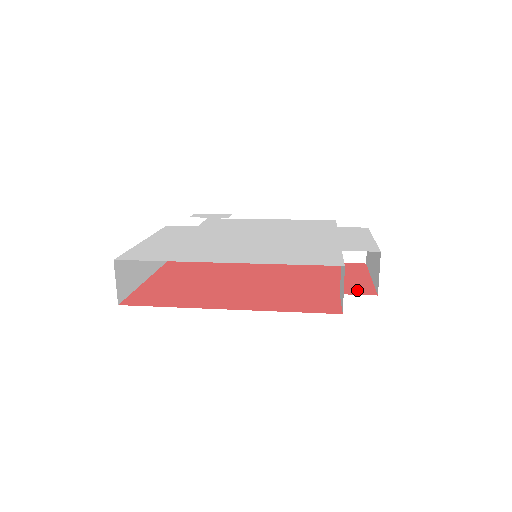
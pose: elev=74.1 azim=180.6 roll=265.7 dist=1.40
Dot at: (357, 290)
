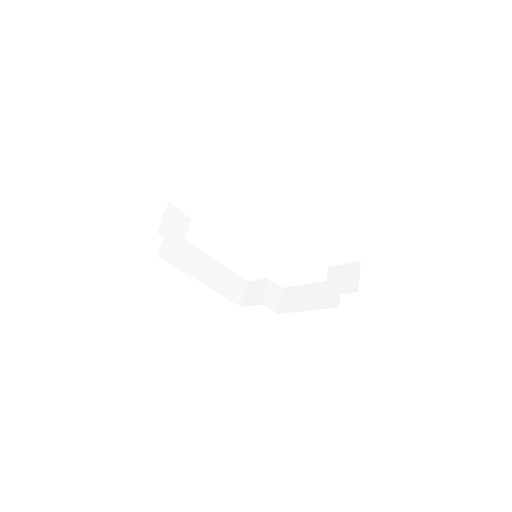
Dot at: occluded
